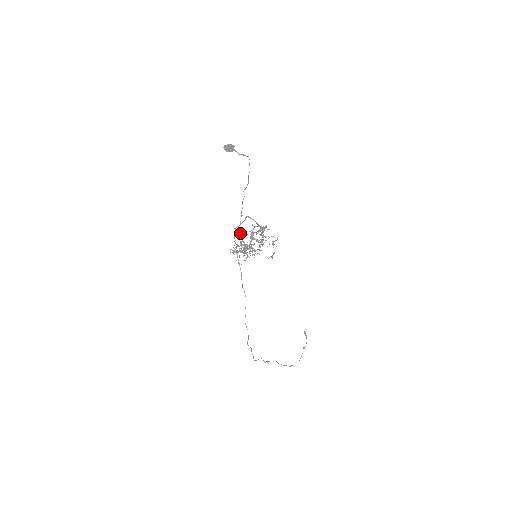
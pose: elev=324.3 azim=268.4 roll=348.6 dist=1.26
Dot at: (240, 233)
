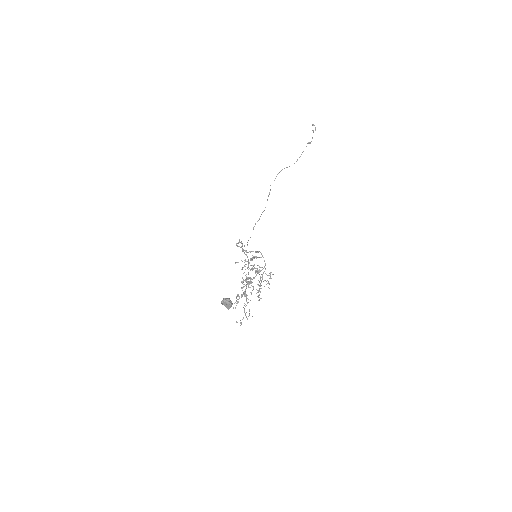
Dot at: occluded
